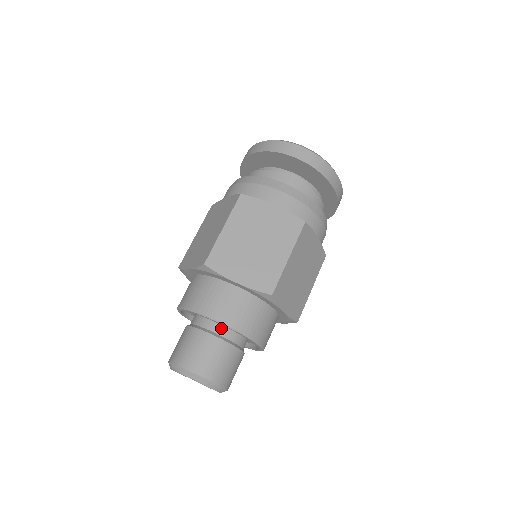
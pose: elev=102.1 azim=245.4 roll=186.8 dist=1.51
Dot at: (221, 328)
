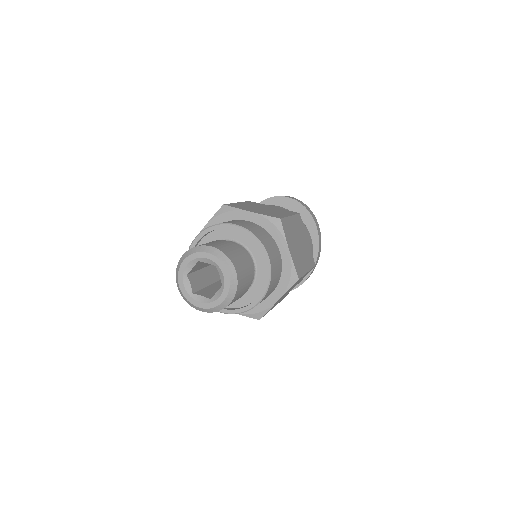
Dot at: (234, 243)
